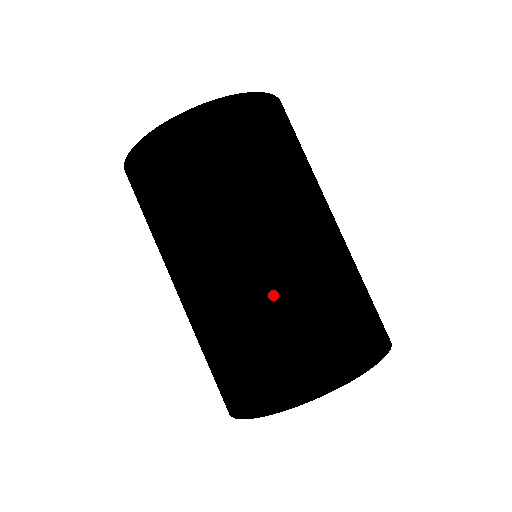
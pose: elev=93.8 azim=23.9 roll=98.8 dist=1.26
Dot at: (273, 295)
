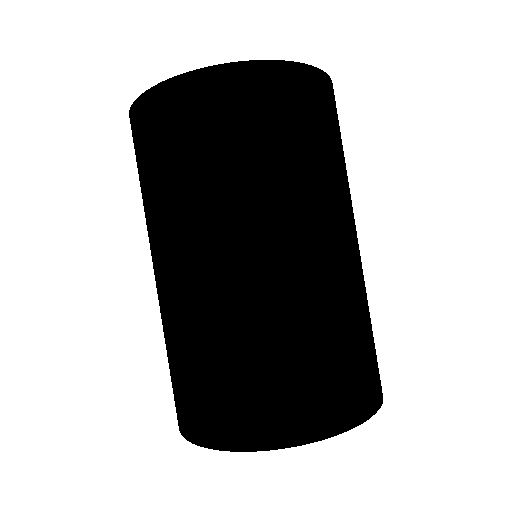
Dot at: (351, 296)
